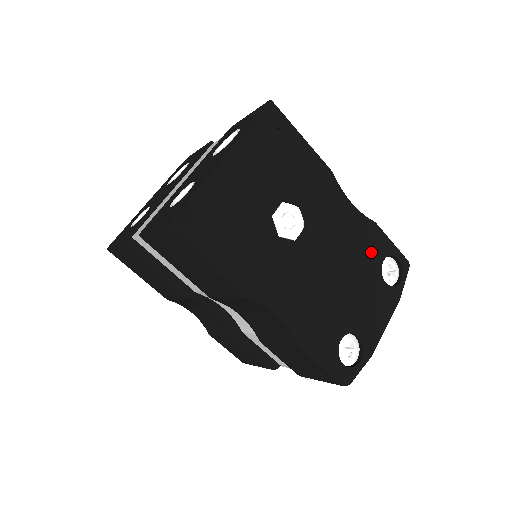
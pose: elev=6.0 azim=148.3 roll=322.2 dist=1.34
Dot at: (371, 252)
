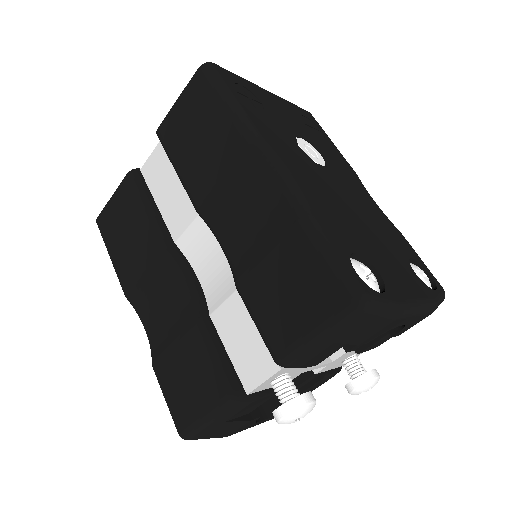
Dot at: (396, 240)
